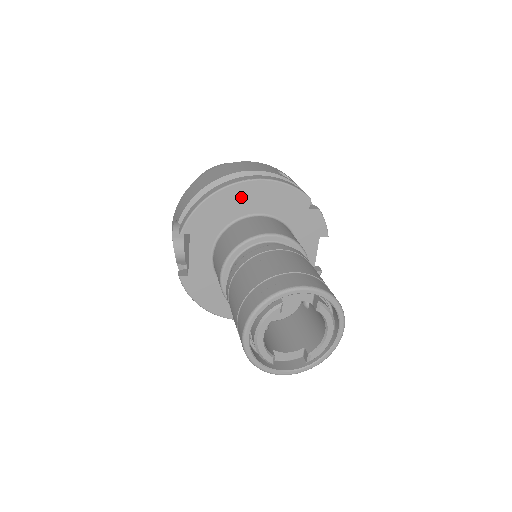
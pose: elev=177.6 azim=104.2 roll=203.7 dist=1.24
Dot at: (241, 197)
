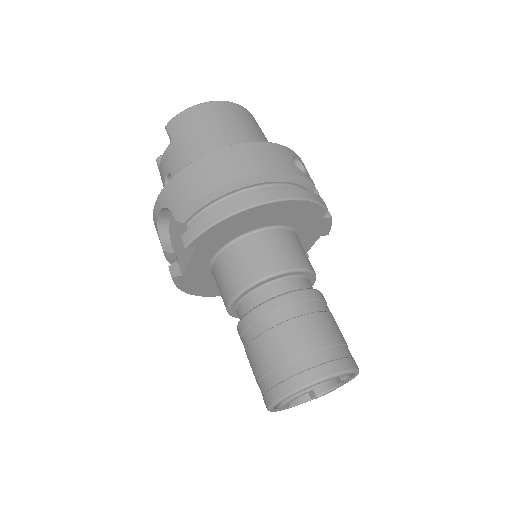
Dot at: (262, 215)
